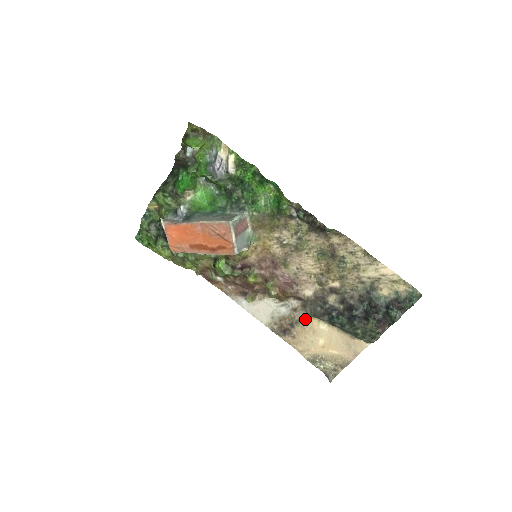
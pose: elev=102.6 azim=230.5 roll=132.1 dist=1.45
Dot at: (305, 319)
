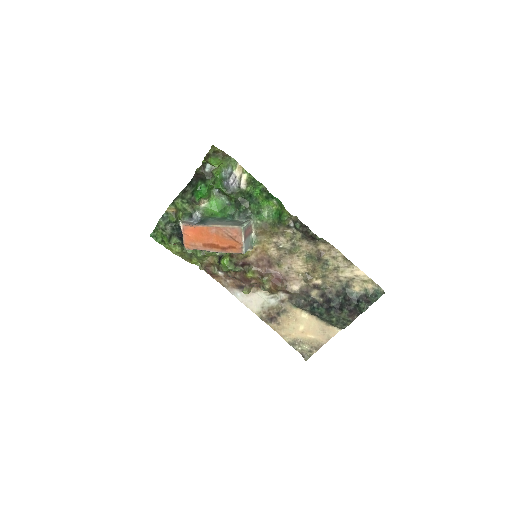
Dot at: (290, 309)
